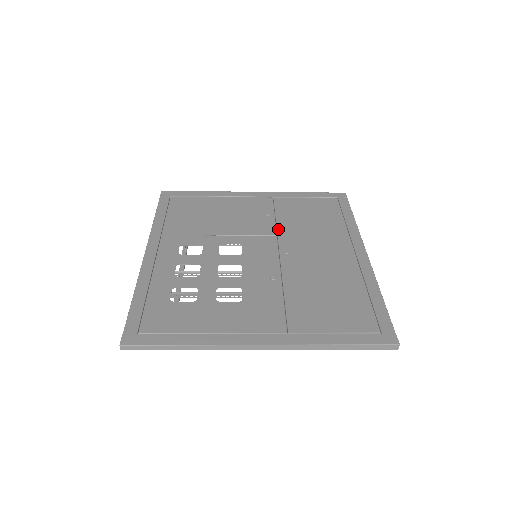
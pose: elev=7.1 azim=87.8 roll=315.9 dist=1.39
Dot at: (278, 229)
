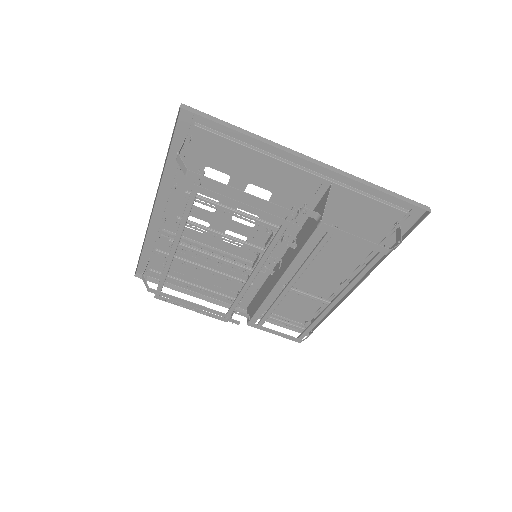
Dot at: occluded
